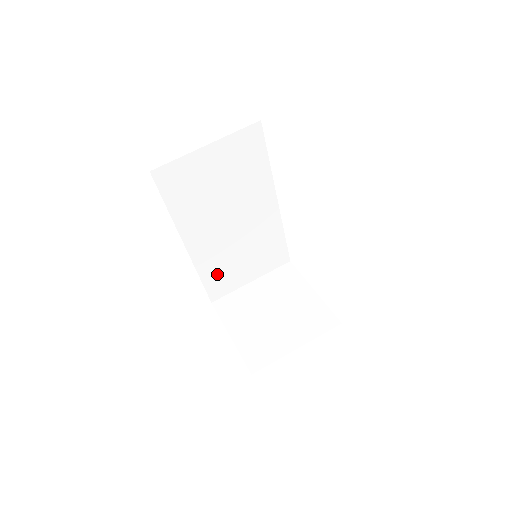
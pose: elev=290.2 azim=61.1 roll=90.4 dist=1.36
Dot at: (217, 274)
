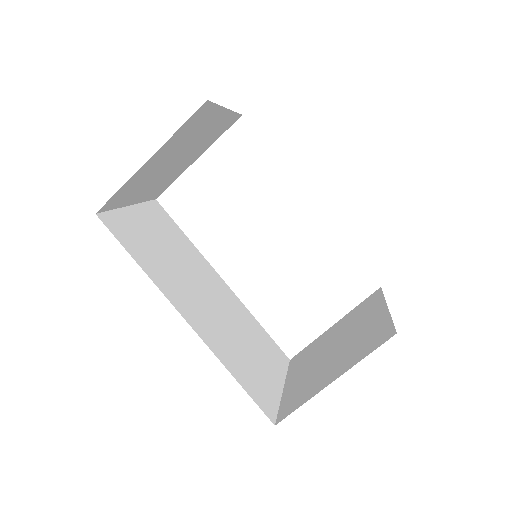
Dot at: (244, 372)
